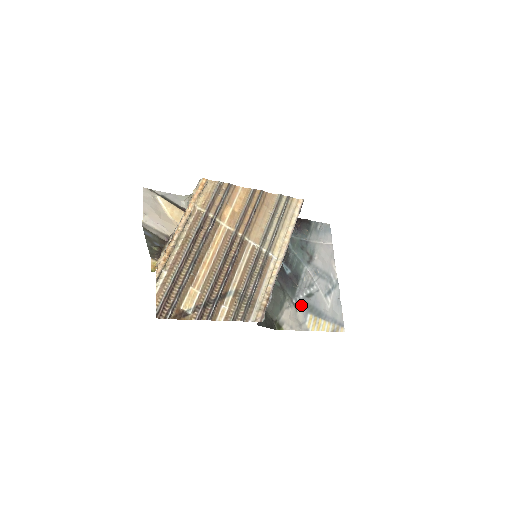
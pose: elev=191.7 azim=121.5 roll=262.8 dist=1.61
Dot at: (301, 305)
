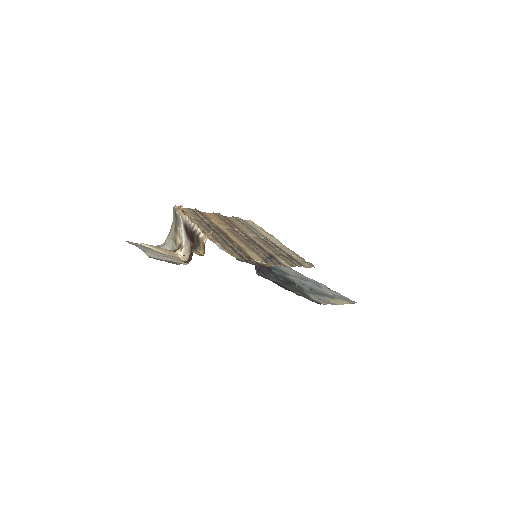
Dot at: (314, 294)
